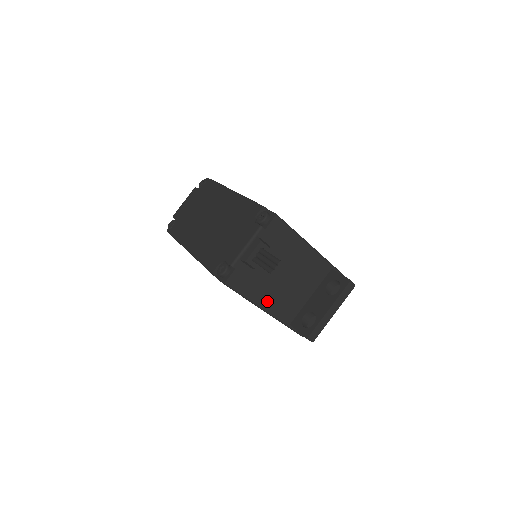
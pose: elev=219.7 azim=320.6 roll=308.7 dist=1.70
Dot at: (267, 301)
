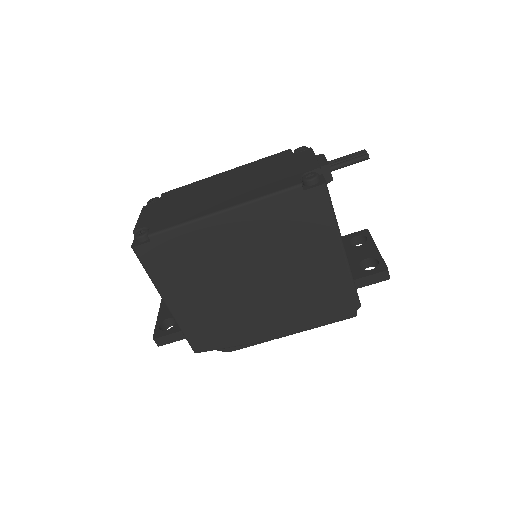
Dot at: occluded
